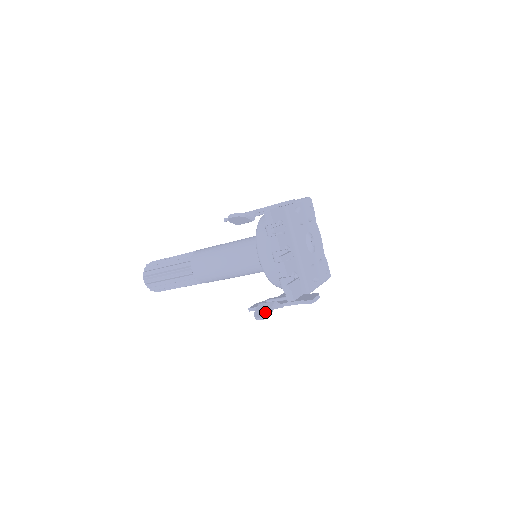
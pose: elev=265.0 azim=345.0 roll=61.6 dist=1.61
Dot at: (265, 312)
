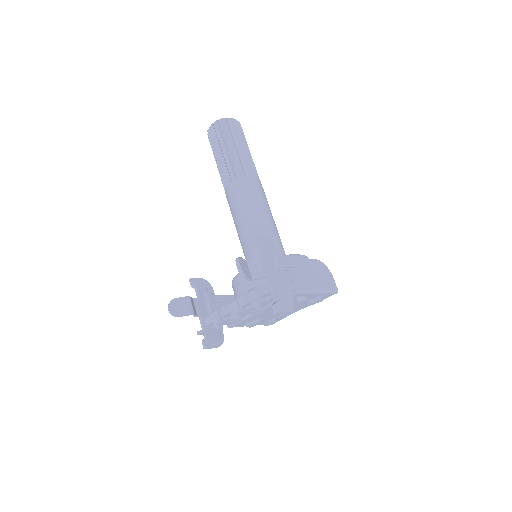
Dot at: (176, 311)
